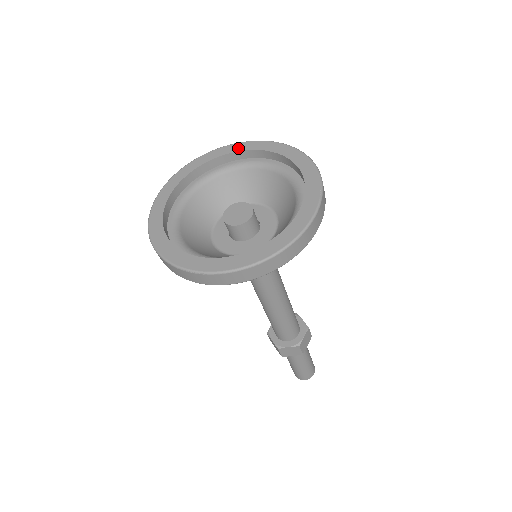
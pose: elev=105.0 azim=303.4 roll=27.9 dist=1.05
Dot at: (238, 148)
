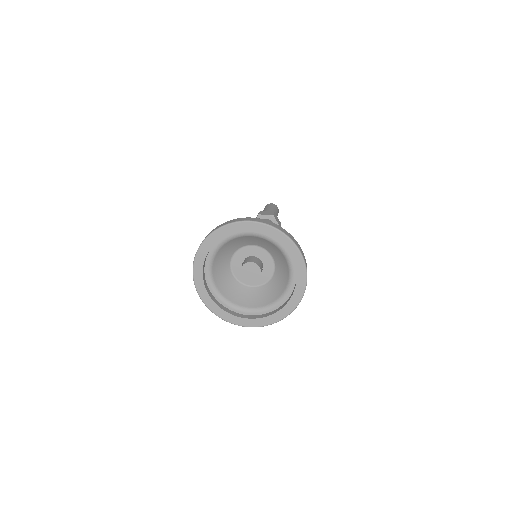
Dot at: (206, 249)
